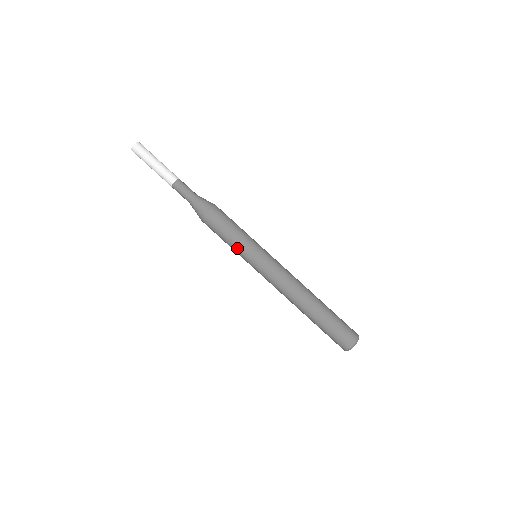
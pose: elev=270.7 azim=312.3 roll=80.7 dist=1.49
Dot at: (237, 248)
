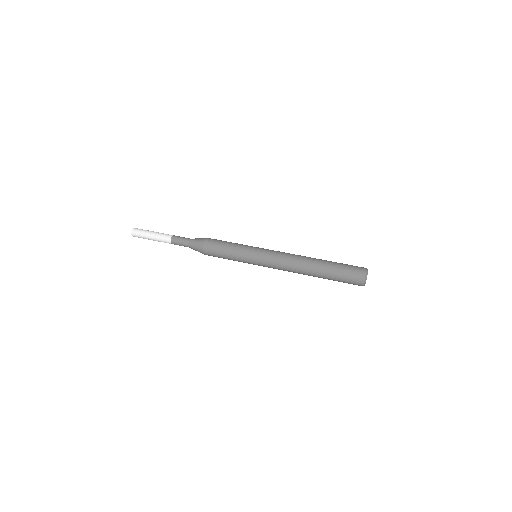
Dot at: (239, 252)
